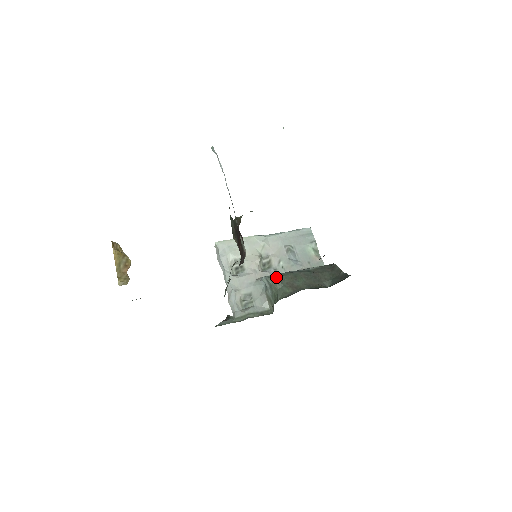
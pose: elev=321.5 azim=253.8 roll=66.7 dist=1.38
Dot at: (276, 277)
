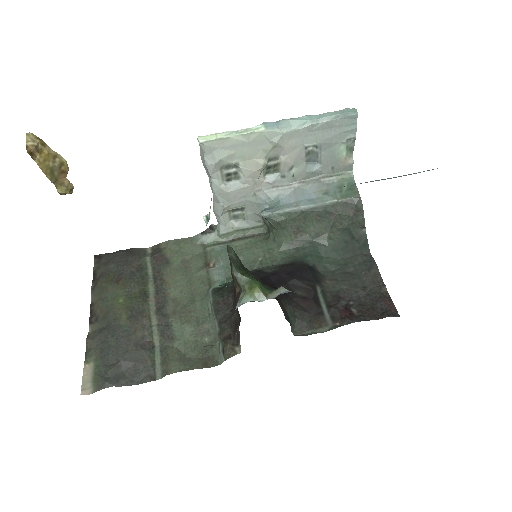
Dot at: (279, 220)
